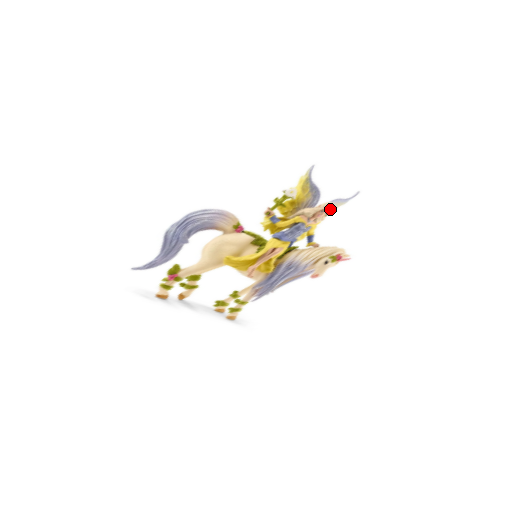
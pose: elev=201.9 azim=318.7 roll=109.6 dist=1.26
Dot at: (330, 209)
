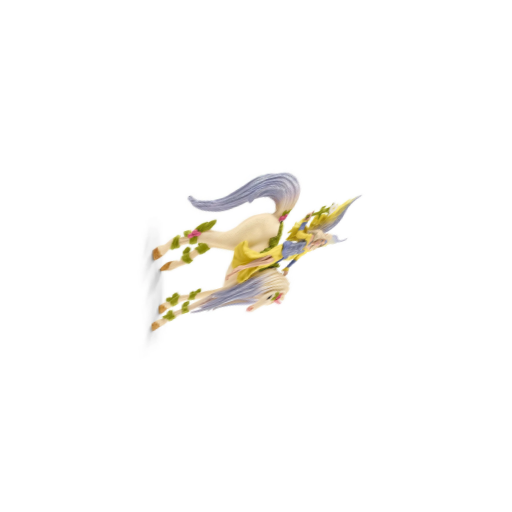
Dot at: (325, 242)
